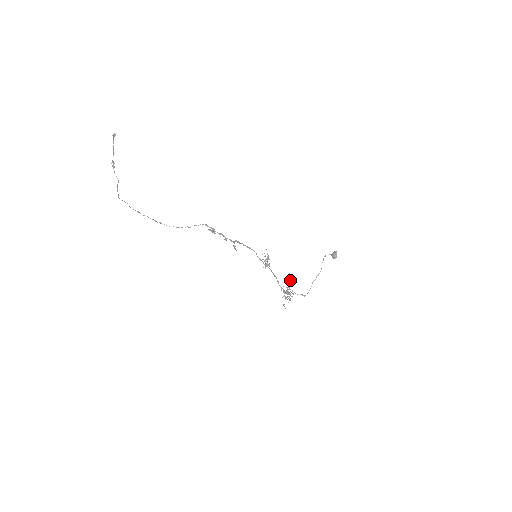
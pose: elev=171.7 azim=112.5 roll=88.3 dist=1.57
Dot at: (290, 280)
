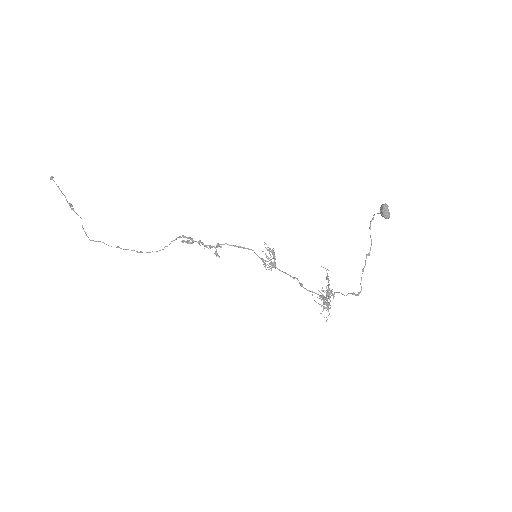
Dot at: (326, 276)
